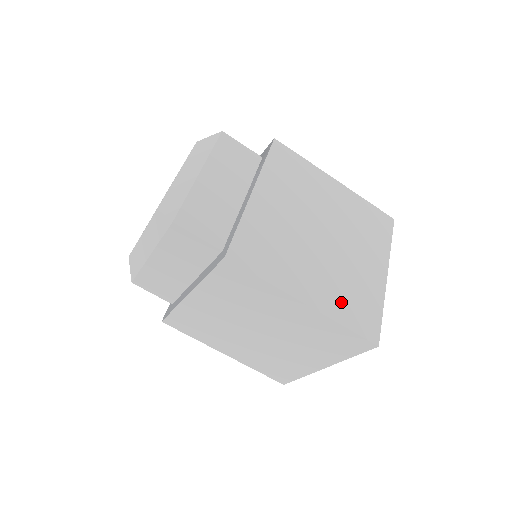
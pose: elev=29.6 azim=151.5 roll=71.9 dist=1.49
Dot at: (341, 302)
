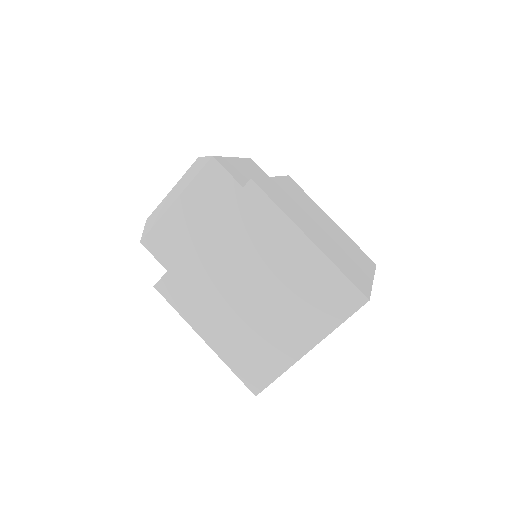
Dot at: (239, 352)
